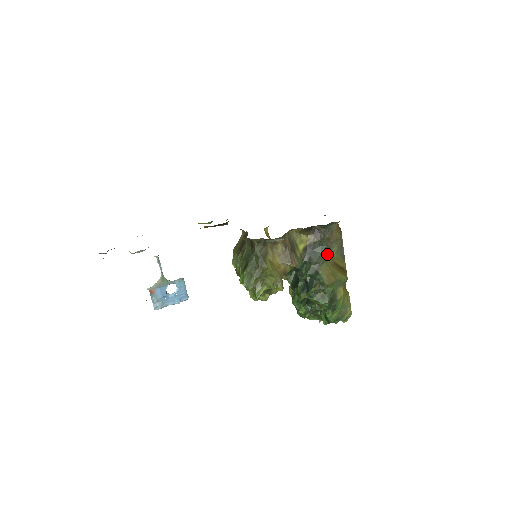
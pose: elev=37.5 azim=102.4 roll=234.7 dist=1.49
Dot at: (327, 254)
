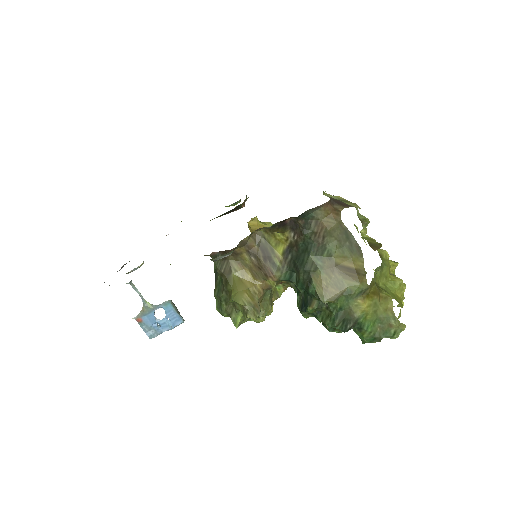
Dot at: (321, 255)
